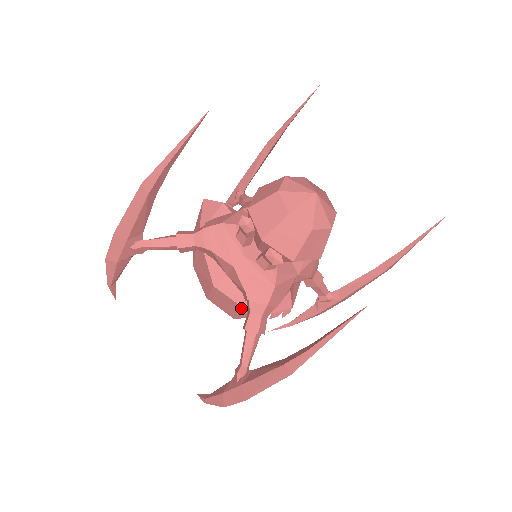
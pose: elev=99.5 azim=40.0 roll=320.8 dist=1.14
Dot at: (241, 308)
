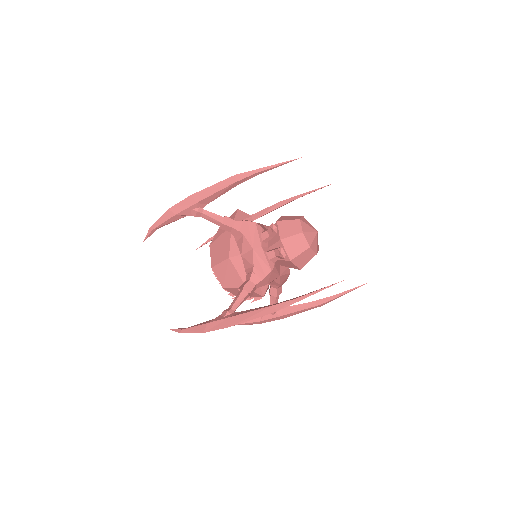
Dot at: (239, 279)
